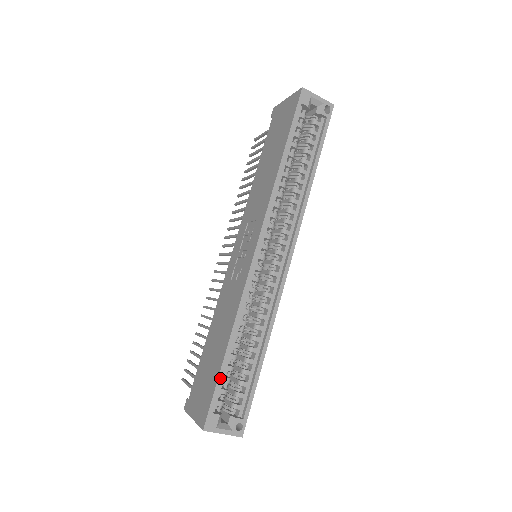
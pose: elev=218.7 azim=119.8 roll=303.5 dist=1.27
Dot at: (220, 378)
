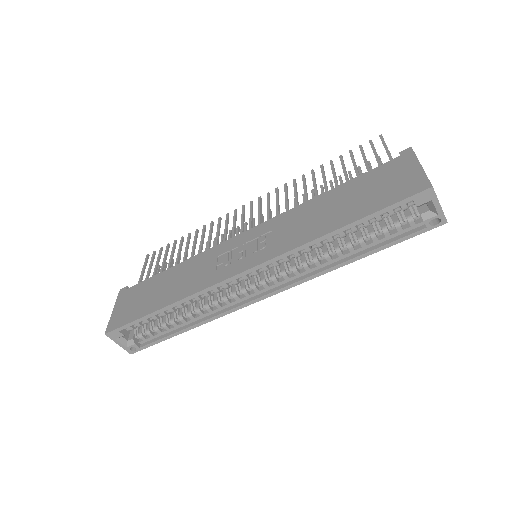
Dot at: (141, 319)
